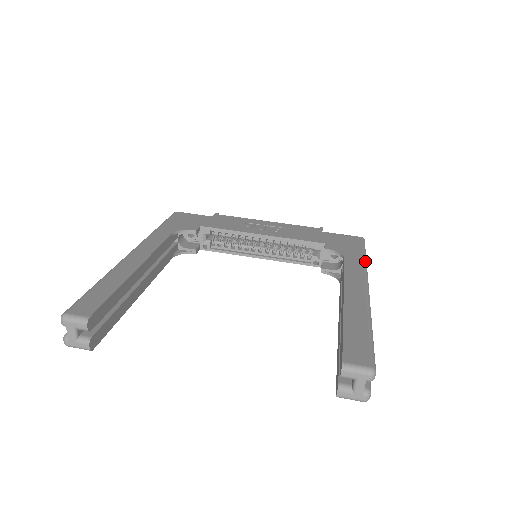
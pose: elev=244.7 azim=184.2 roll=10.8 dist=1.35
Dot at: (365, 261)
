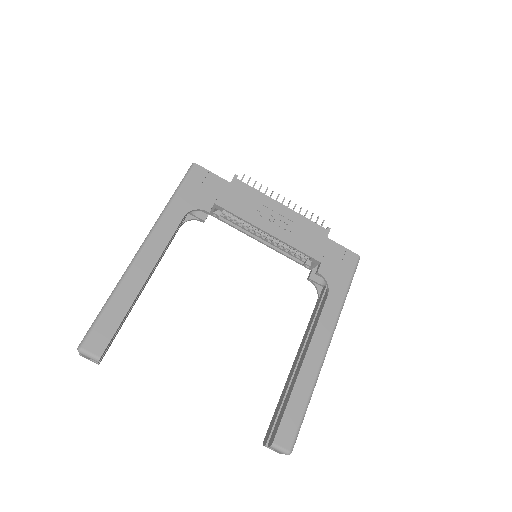
Dot at: (344, 301)
